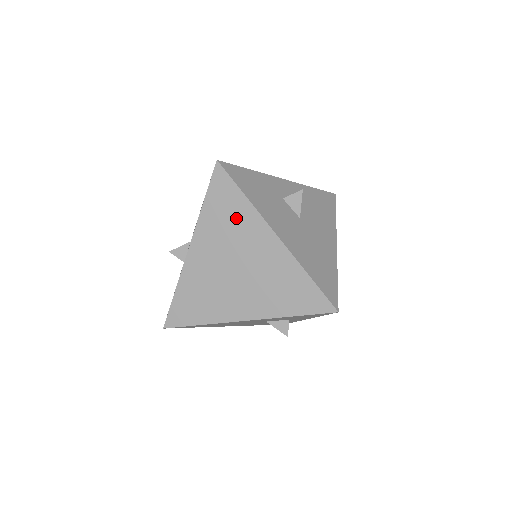
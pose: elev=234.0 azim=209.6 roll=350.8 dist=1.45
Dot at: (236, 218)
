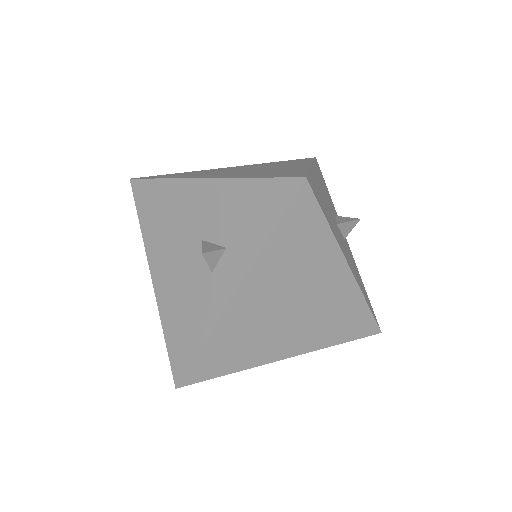
Dot at: (290, 163)
